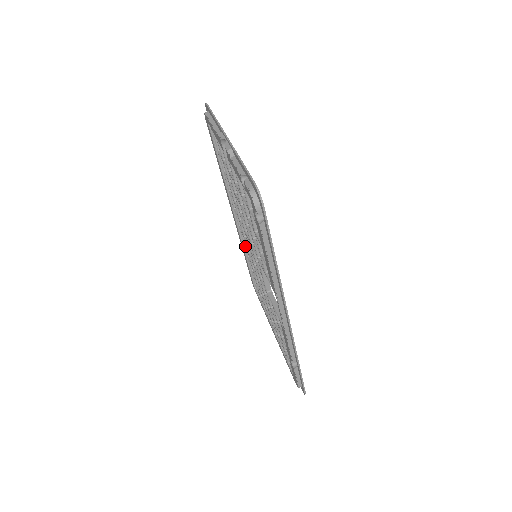
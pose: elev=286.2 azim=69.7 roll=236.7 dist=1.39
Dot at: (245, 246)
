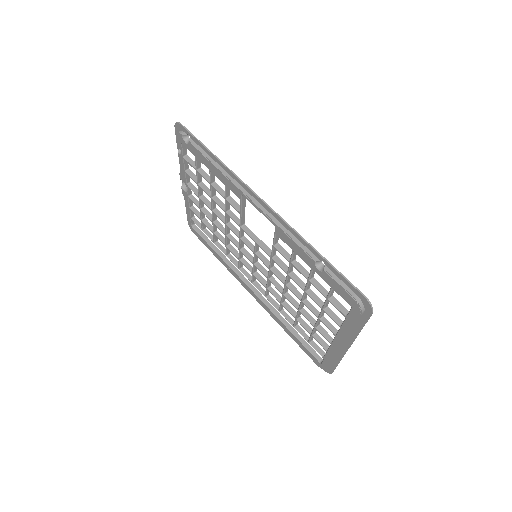
Dot at: (265, 292)
